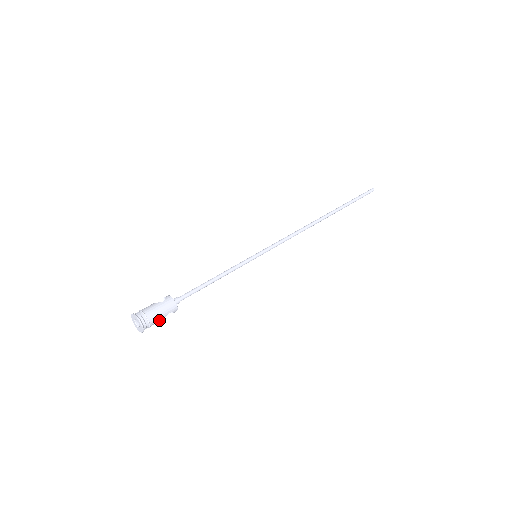
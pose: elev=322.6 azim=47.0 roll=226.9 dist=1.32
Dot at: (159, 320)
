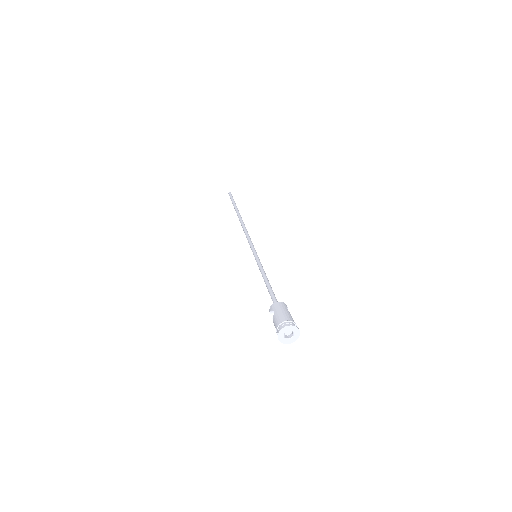
Dot at: (291, 317)
